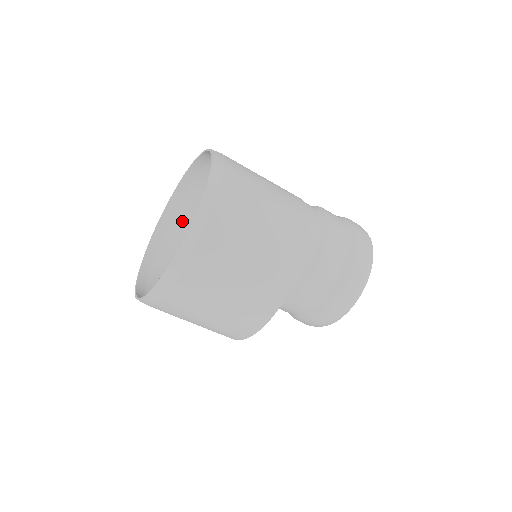
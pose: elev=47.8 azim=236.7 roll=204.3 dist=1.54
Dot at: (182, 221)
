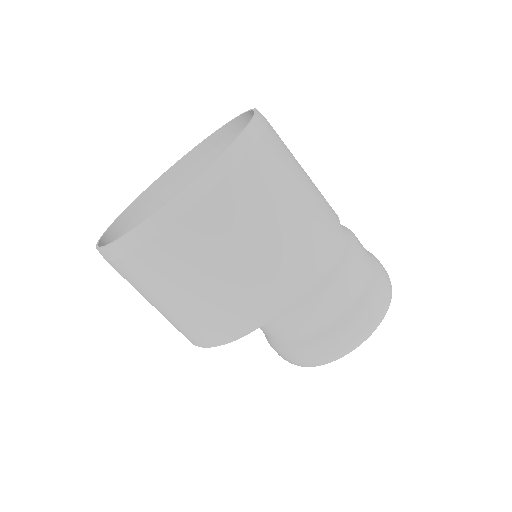
Dot at: occluded
